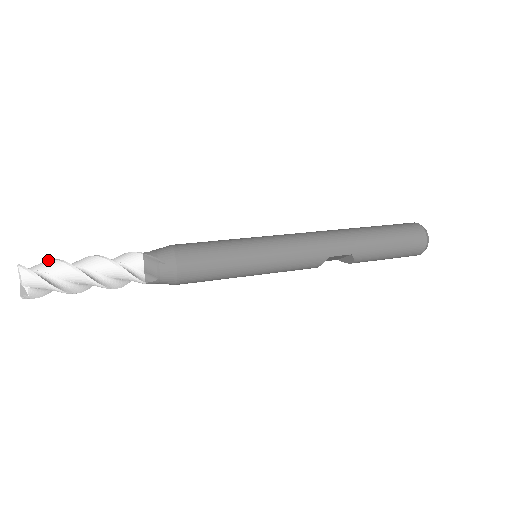
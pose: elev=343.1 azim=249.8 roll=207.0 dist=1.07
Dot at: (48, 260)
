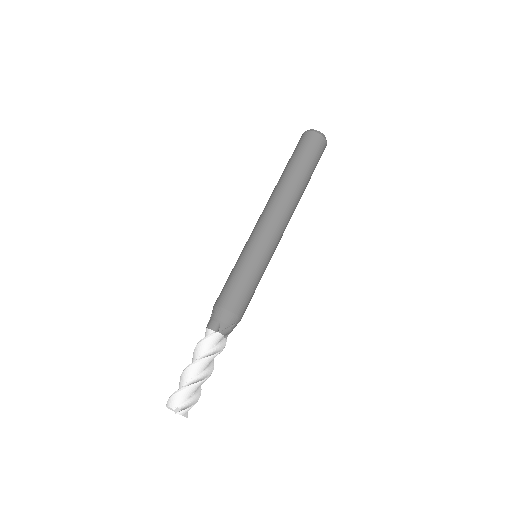
Dot at: (180, 392)
